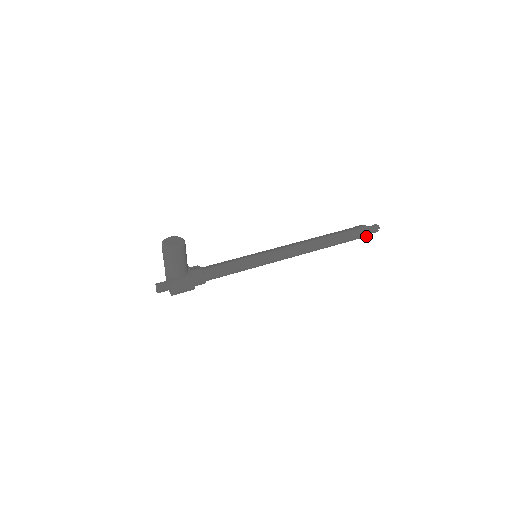
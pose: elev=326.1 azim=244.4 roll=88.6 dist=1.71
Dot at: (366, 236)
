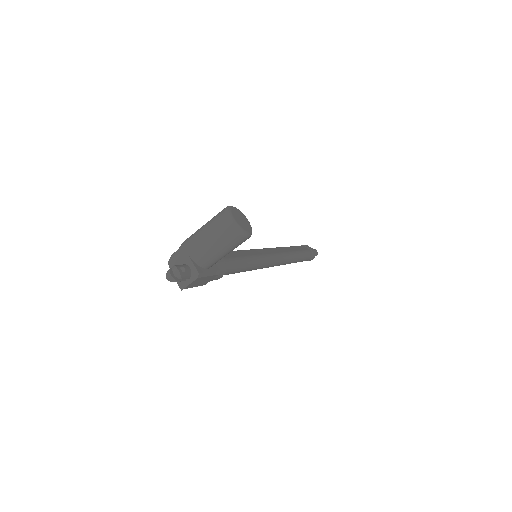
Dot at: occluded
